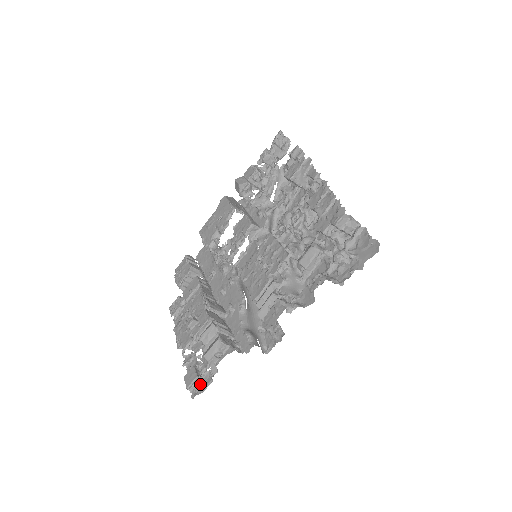
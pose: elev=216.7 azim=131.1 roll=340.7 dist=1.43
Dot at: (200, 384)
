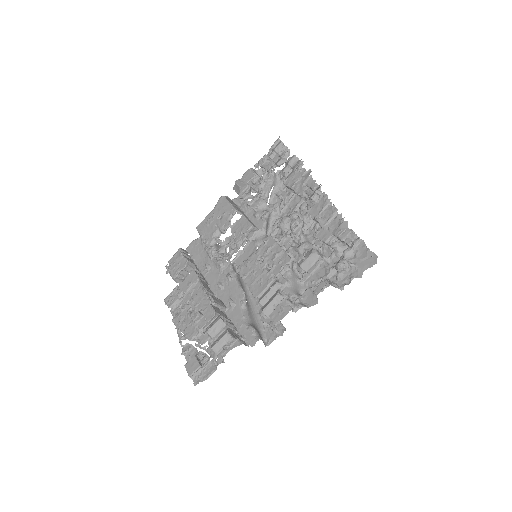
Dot at: (202, 372)
